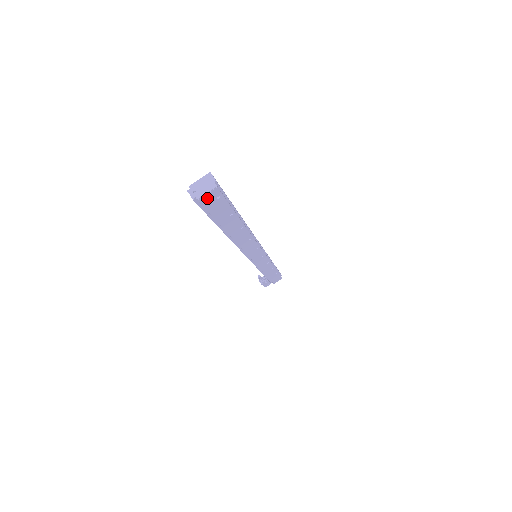
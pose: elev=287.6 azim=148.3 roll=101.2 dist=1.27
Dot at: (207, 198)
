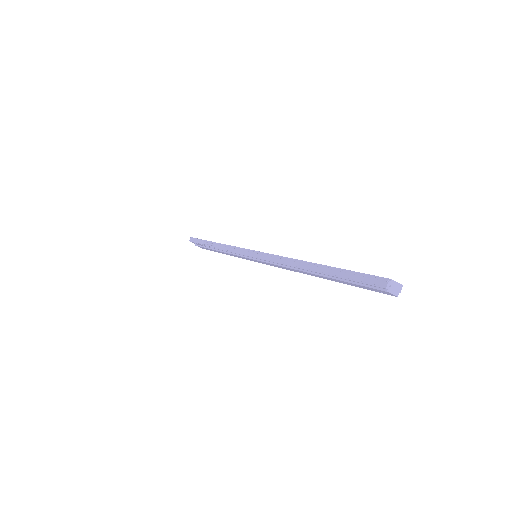
Dot at: (385, 292)
